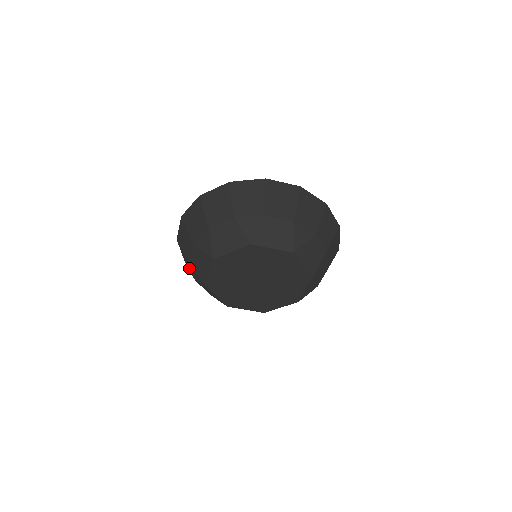
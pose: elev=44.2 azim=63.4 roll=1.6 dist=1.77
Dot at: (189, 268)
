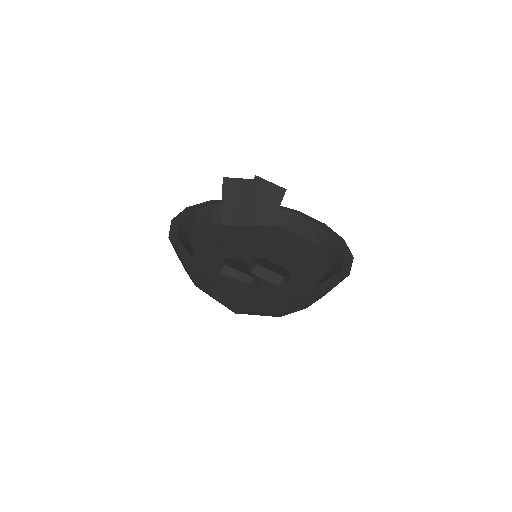
Dot at: occluded
